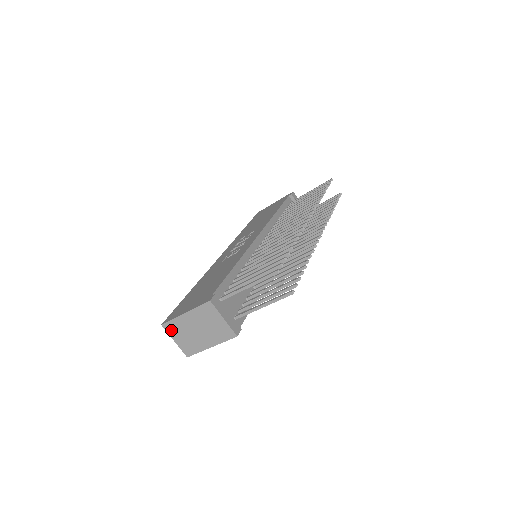
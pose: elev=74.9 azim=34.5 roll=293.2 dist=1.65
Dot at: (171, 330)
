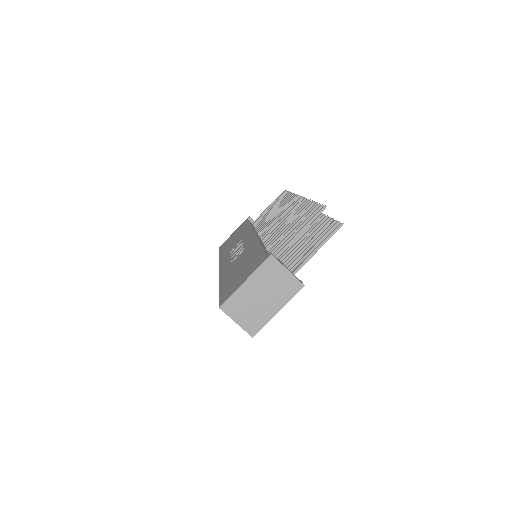
Dot at: (231, 310)
